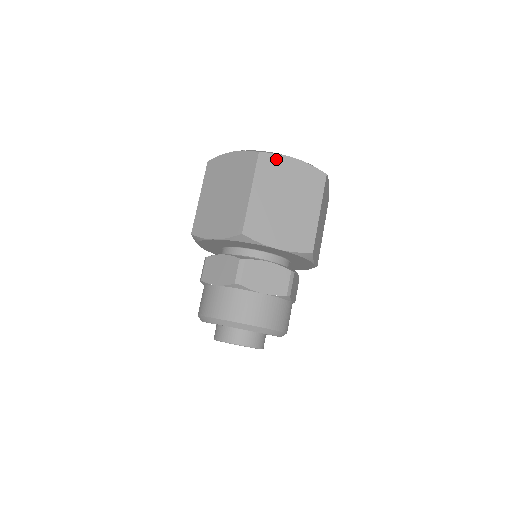
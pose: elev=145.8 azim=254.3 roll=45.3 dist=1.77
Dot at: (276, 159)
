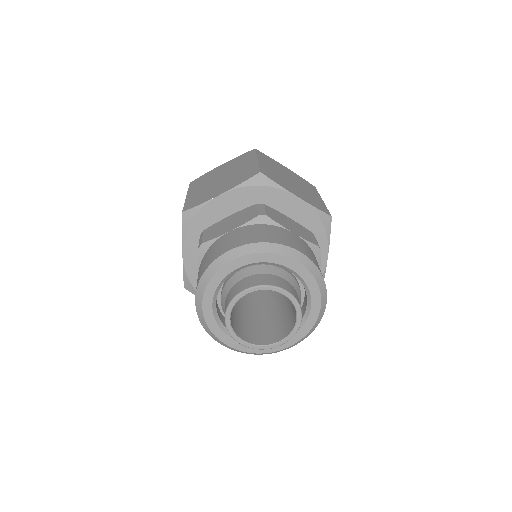
Dot at: (271, 159)
